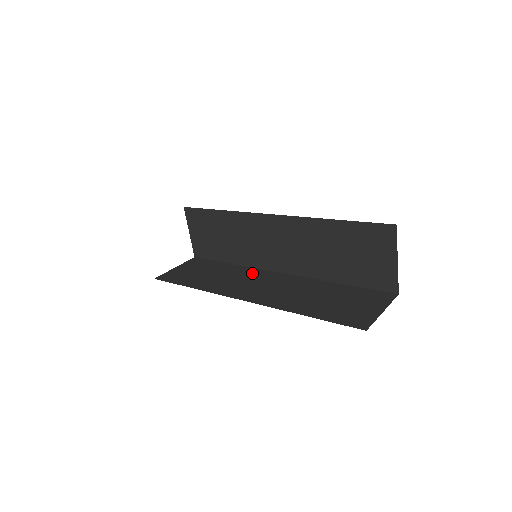
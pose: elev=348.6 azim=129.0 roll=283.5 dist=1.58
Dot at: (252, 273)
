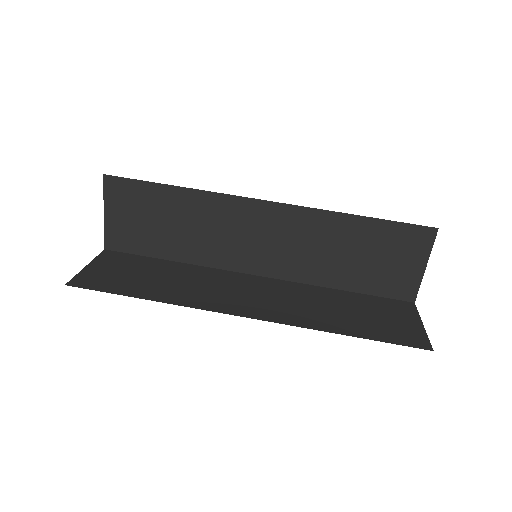
Dot at: (230, 210)
